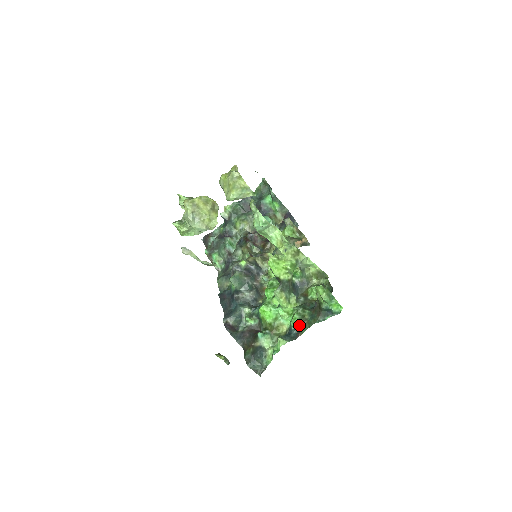
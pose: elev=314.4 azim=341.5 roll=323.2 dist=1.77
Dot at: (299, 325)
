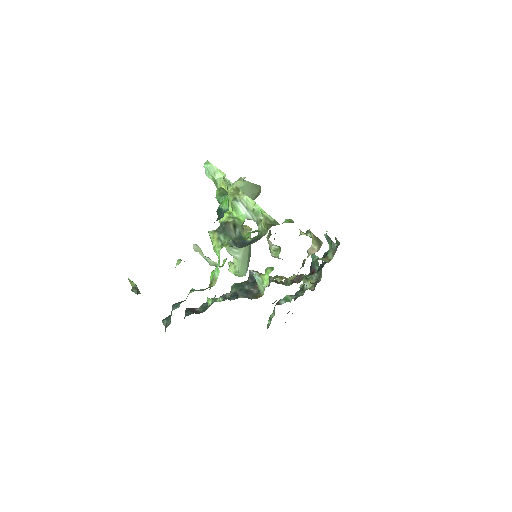
Dot at: occluded
